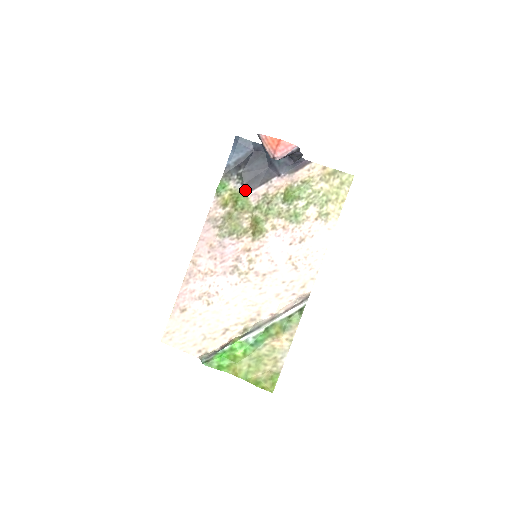
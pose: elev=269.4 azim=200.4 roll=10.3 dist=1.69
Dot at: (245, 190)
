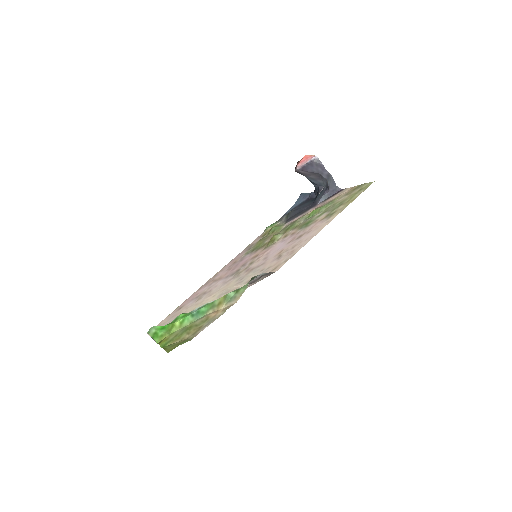
Dot at: (285, 222)
